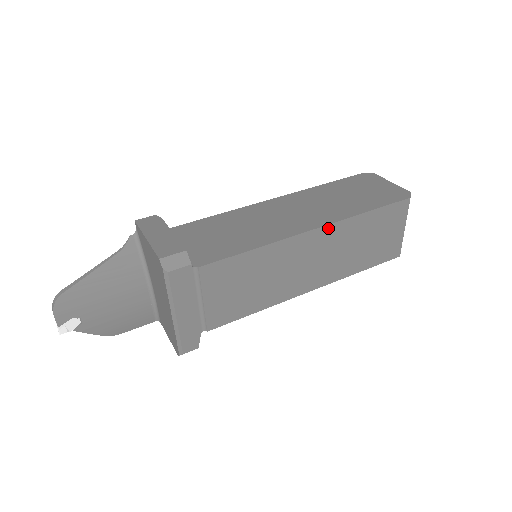
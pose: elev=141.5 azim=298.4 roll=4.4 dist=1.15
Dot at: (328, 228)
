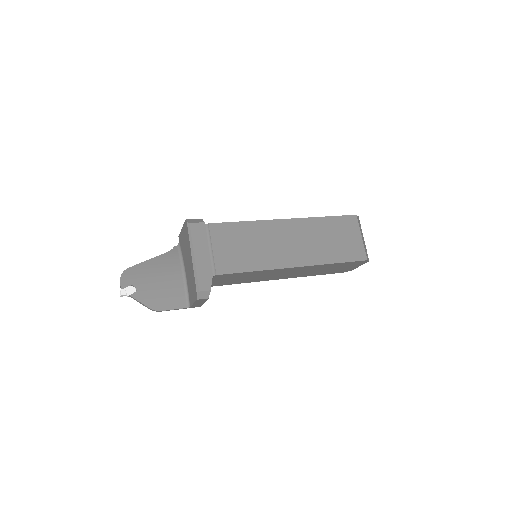
Dot at: (296, 221)
